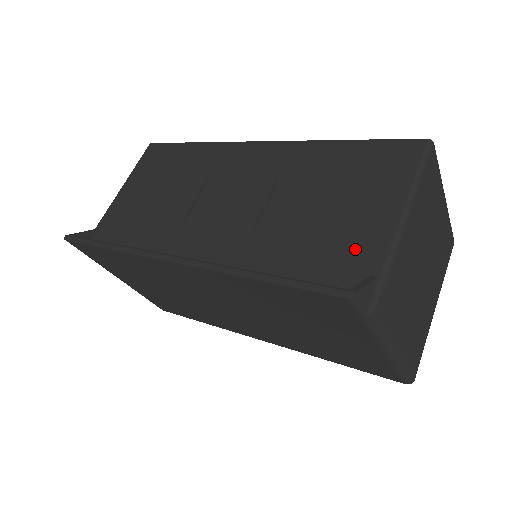
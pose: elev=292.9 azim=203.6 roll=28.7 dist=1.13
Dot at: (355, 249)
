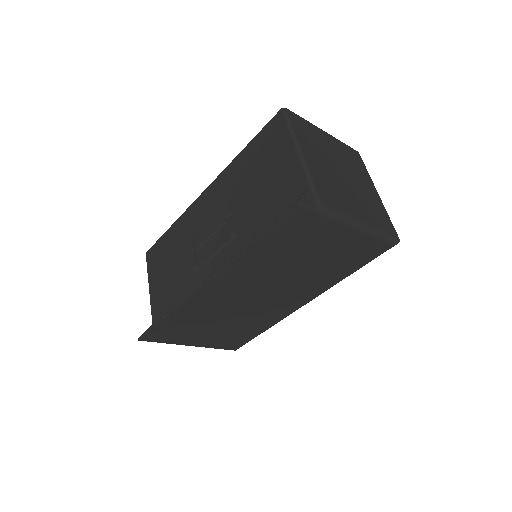
Dot at: (289, 188)
